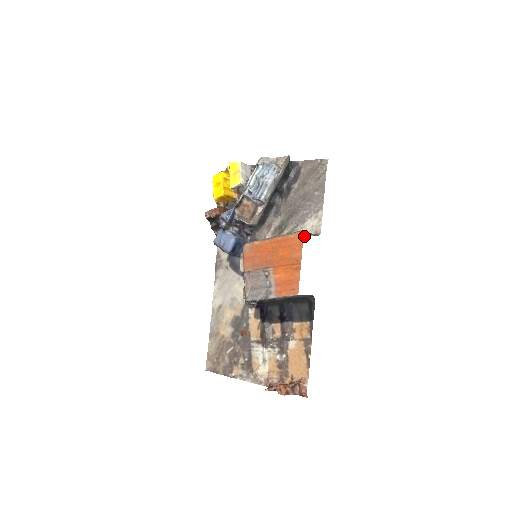
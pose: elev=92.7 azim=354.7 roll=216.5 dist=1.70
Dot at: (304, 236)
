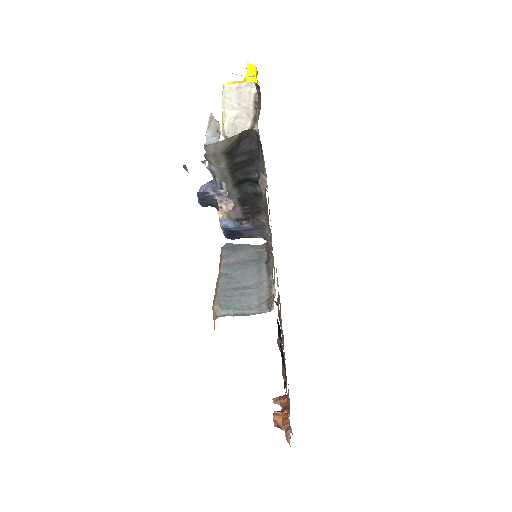
Dot at: (273, 285)
